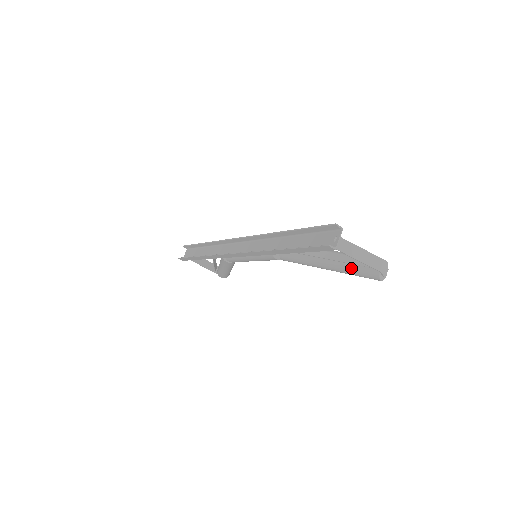
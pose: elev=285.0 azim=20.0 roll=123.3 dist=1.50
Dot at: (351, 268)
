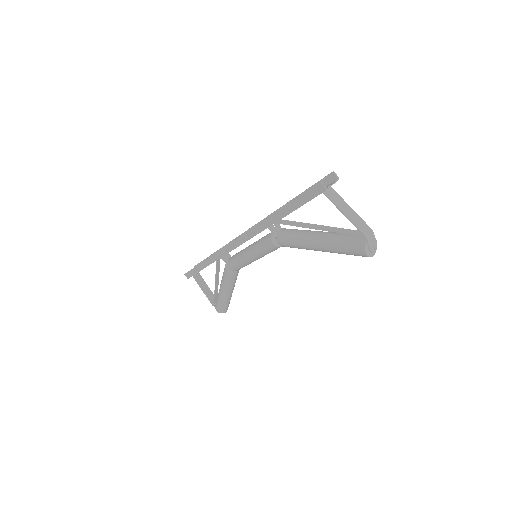
Dot at: (340, 240)
